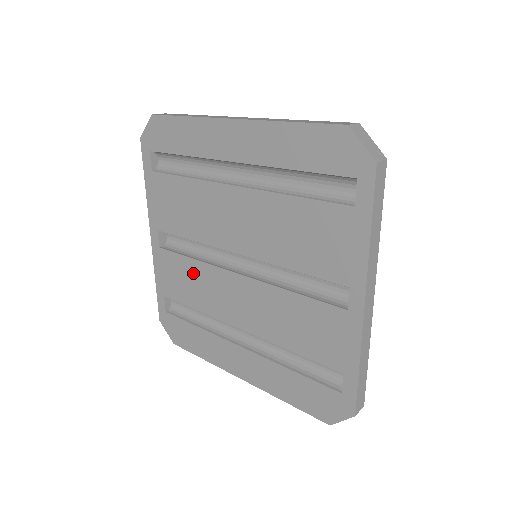
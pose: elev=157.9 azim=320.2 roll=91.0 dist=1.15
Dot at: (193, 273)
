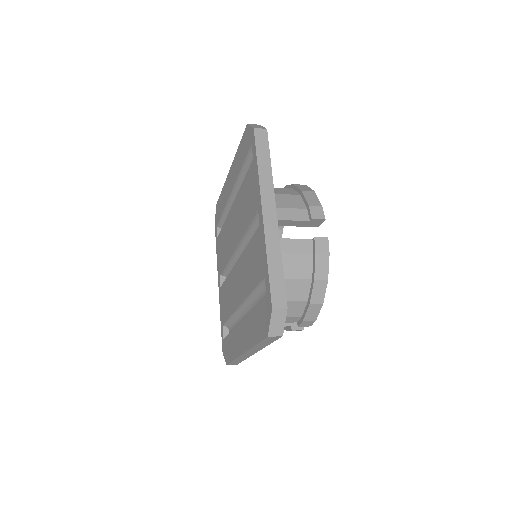
Dot at: (228, 288)
